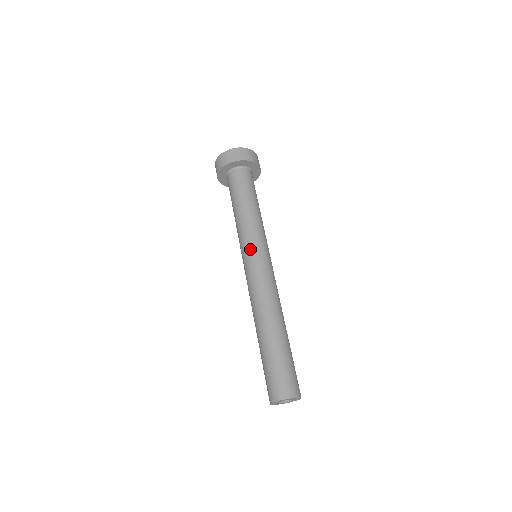
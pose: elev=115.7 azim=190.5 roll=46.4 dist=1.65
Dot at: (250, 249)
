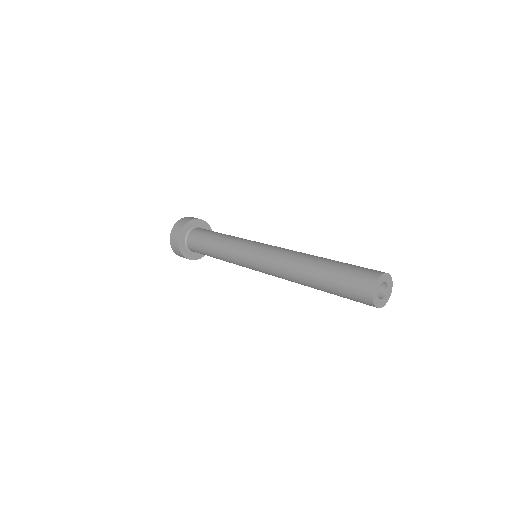
Dot at: occluded
